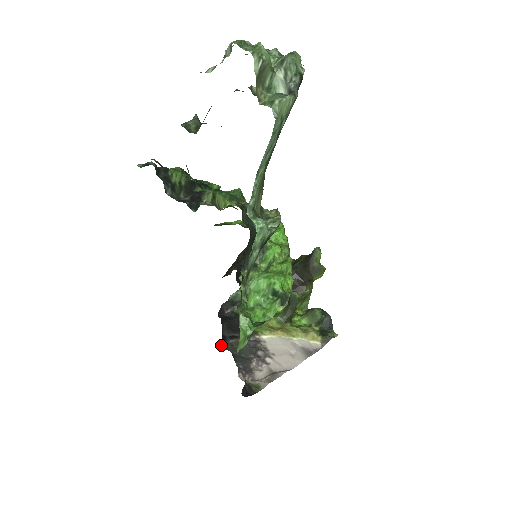
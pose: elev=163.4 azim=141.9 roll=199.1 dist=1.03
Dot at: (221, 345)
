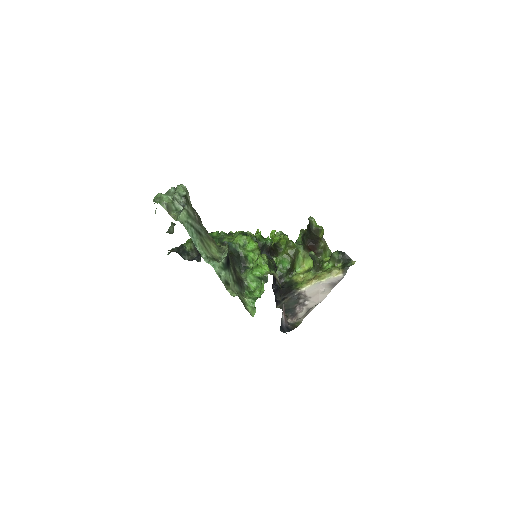
Dot at: (277, 307)
